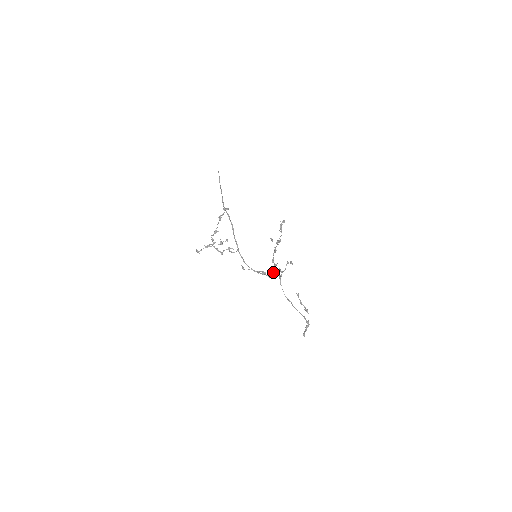
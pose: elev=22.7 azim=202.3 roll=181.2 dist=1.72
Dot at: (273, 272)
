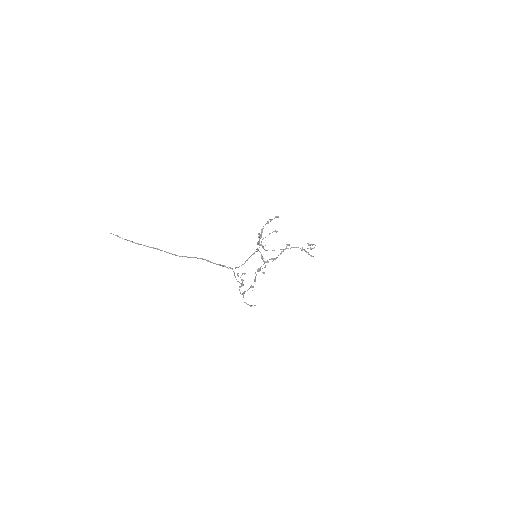
Dot at: (258, 249)
